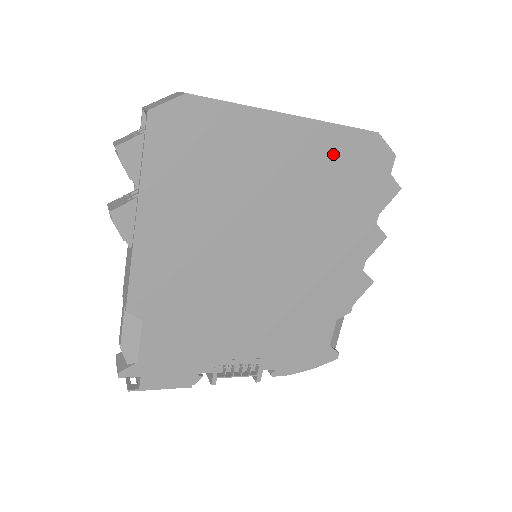
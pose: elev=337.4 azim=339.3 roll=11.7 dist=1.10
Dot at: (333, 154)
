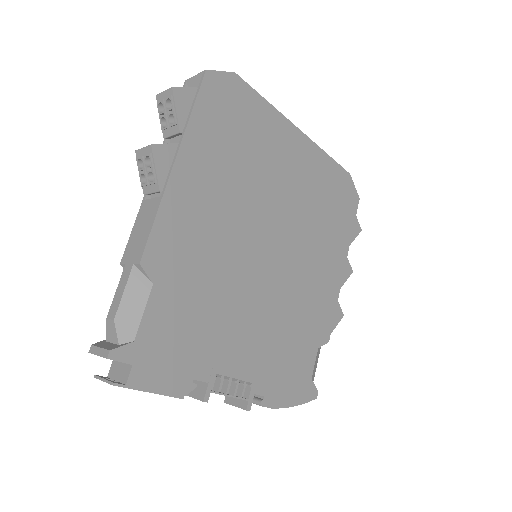
Dot at: (323, 177)
